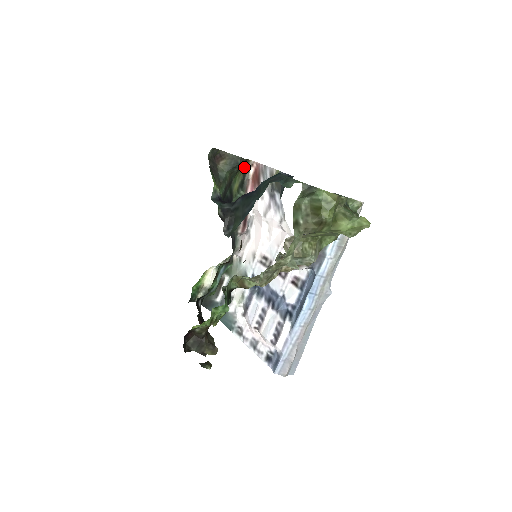
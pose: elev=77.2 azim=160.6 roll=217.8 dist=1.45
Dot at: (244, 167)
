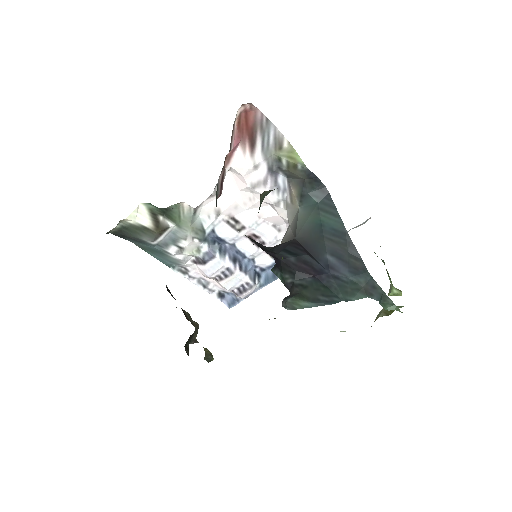
Dot at: occluded
